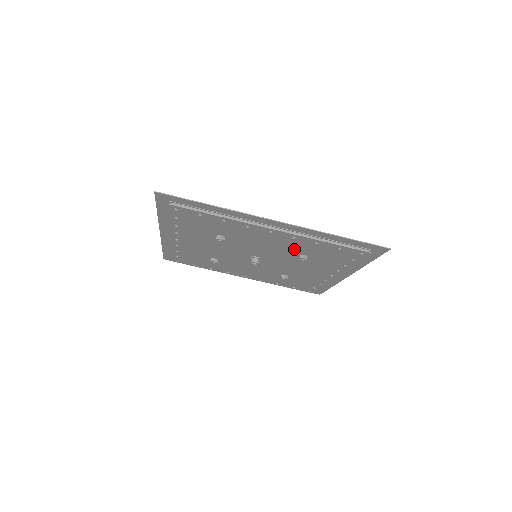
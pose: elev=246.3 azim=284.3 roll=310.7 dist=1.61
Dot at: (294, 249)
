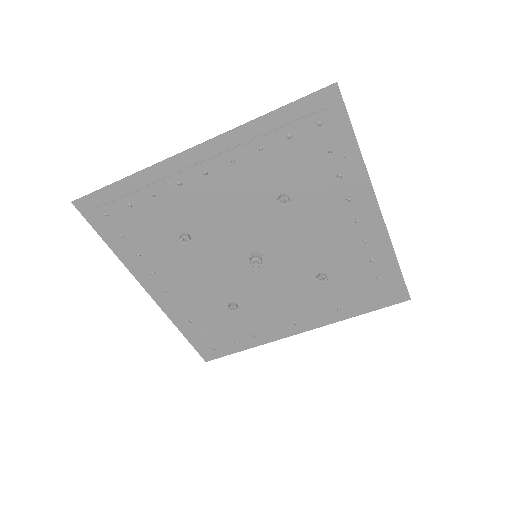
Dot at: (260, 191)
